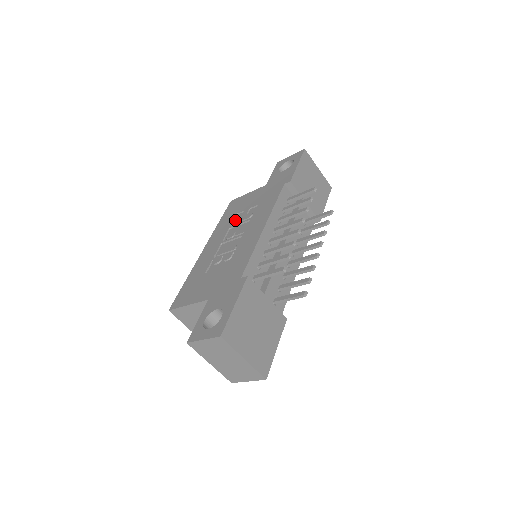
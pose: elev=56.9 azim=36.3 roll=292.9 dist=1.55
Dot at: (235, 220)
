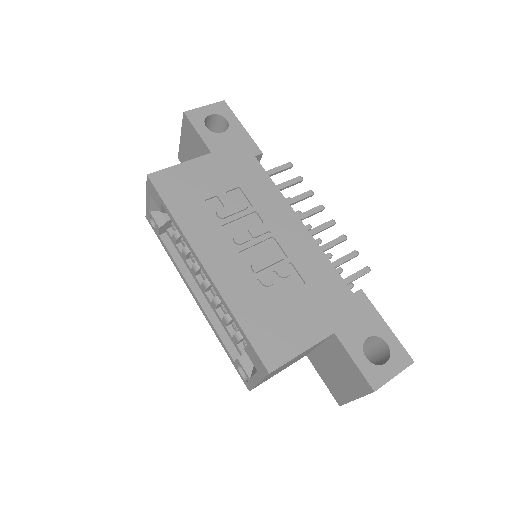
Dot at: (219, 212)
